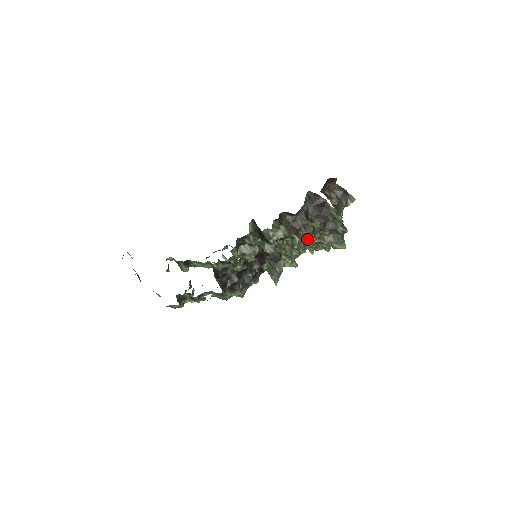
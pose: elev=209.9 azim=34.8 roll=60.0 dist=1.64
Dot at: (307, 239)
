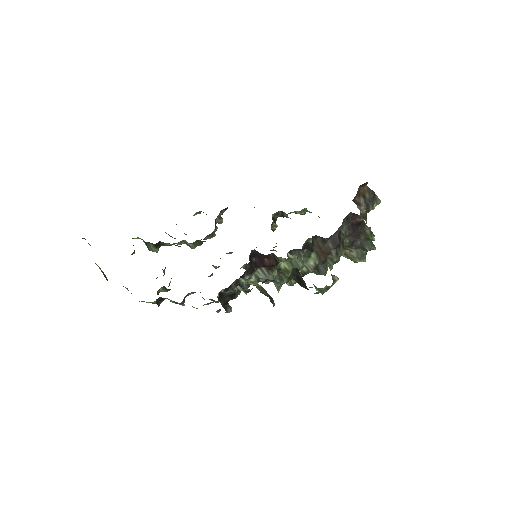
Dot at: occluded
